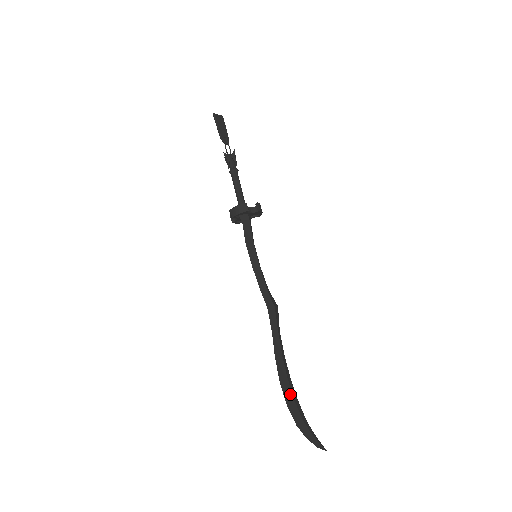
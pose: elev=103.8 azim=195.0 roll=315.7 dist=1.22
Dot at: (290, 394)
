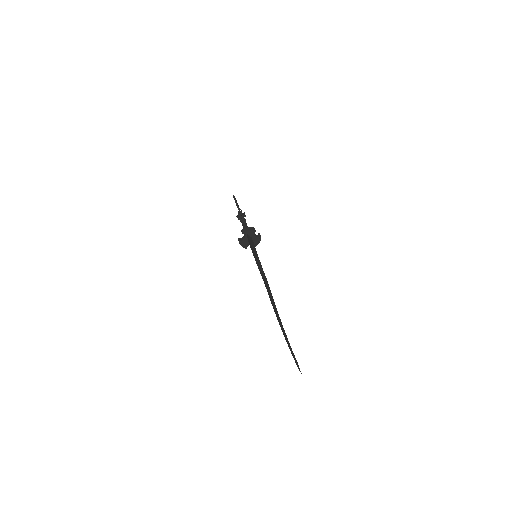
Dot at: (280, 321)
